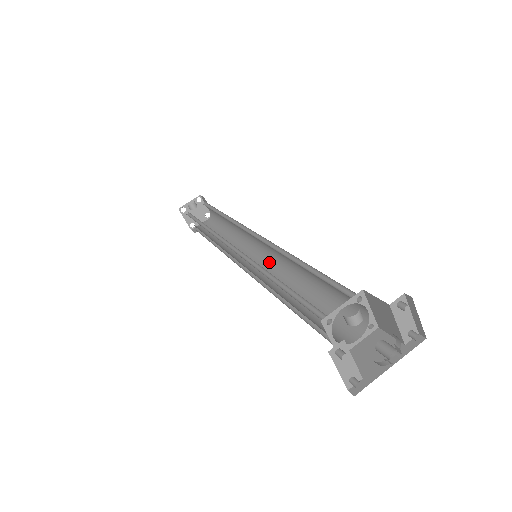
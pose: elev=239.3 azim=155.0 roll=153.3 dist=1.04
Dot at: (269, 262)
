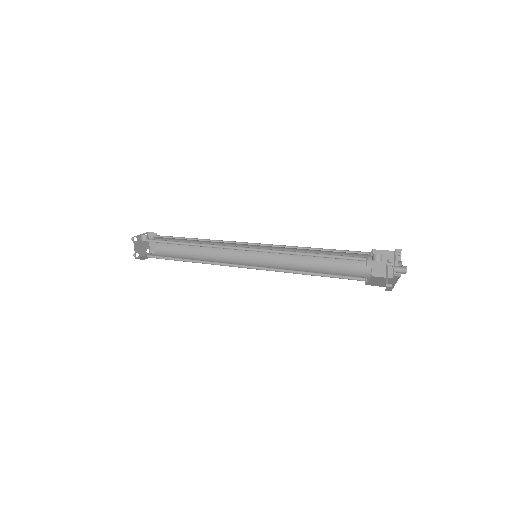
Dot at: (261, 263)
